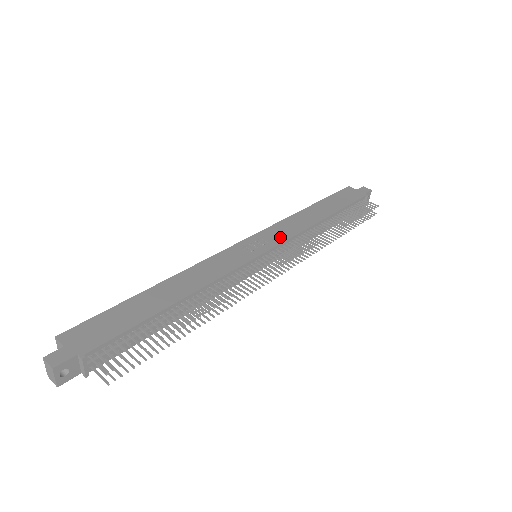
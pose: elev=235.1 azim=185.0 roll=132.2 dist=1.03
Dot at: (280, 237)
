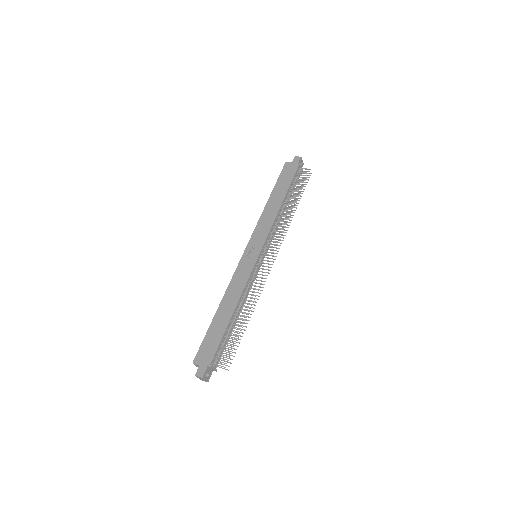
Dot at: (263, 236)
